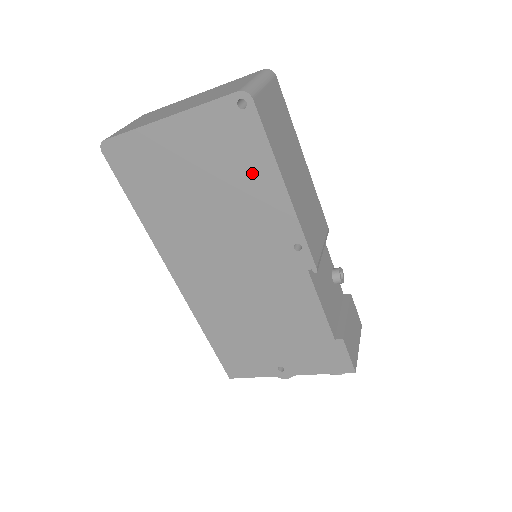
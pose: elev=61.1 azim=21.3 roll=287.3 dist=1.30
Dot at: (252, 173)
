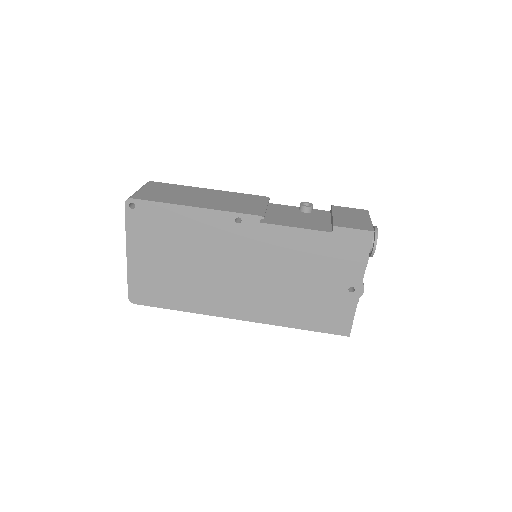
Dot at: (176, 222)
